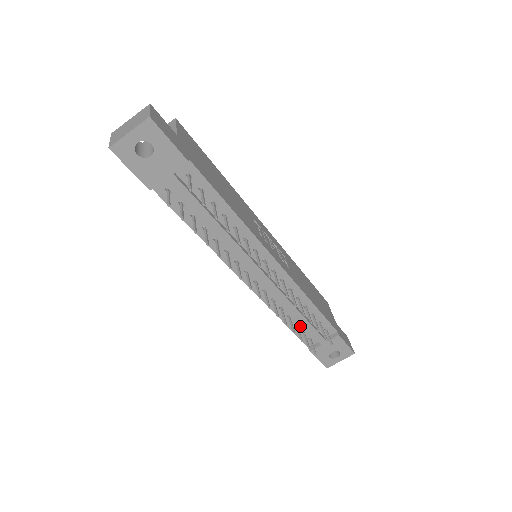
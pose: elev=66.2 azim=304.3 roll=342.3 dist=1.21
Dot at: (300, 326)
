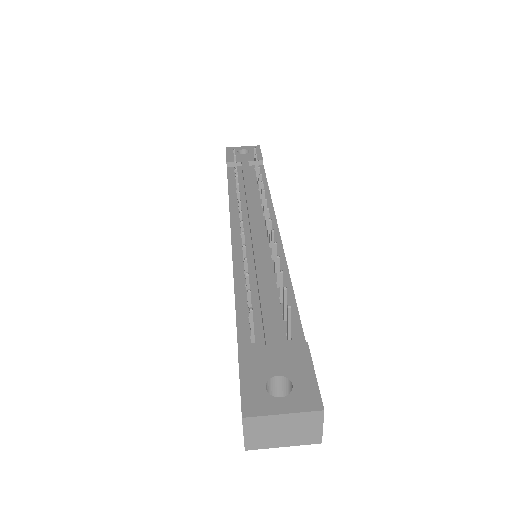
Dot at: (253, 308)
